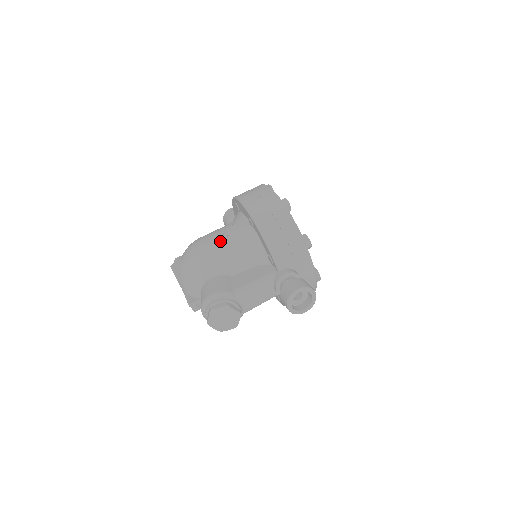
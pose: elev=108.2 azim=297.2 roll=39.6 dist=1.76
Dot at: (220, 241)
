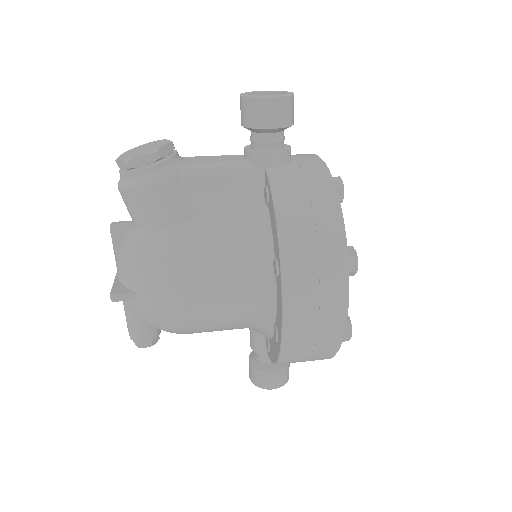
Dot at: occluded
